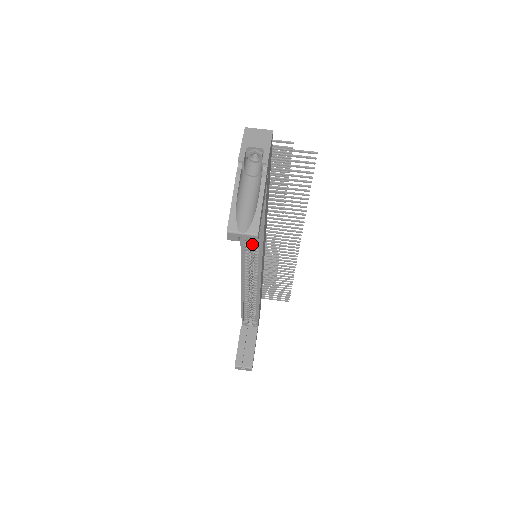
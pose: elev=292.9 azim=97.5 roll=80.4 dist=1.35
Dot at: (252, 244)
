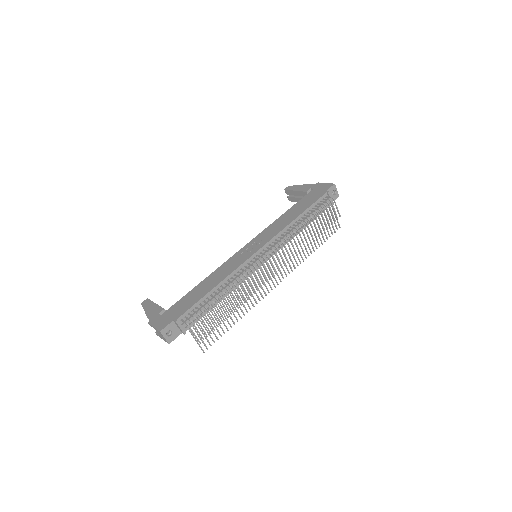
Dot at: occluded
